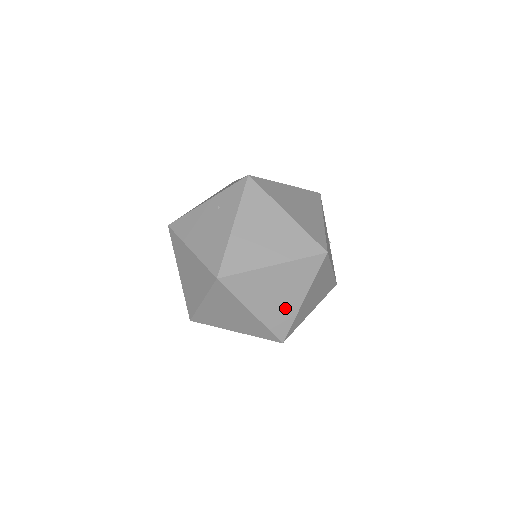
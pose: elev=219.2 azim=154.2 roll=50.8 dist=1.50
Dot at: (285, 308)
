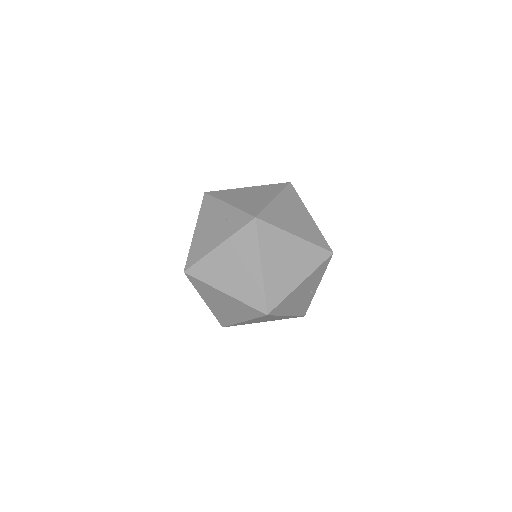
Dot at: (228, 315)
